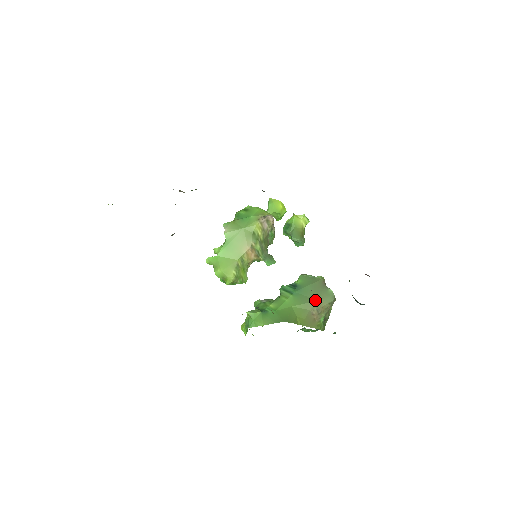
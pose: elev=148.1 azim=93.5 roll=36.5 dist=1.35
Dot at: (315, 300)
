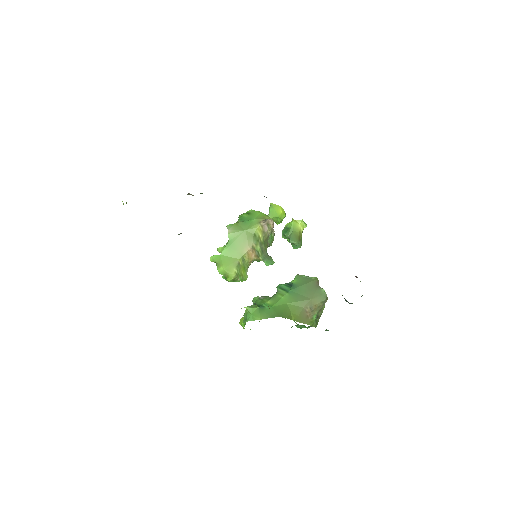
Dot at: (309, 298)
